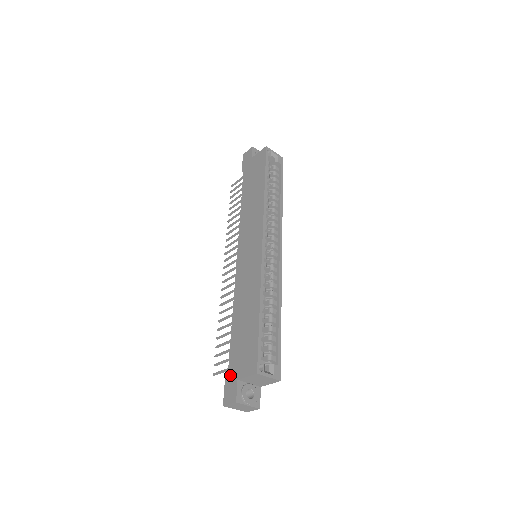
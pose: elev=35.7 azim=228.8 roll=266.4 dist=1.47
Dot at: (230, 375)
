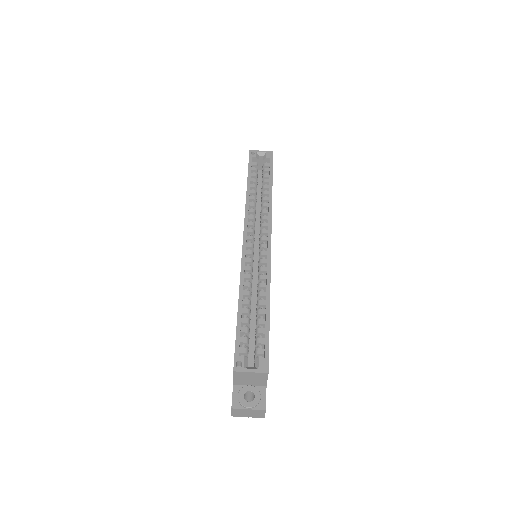
Dot at: occluded
